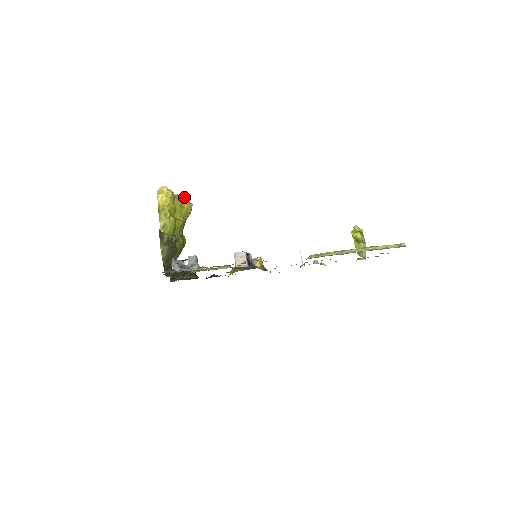
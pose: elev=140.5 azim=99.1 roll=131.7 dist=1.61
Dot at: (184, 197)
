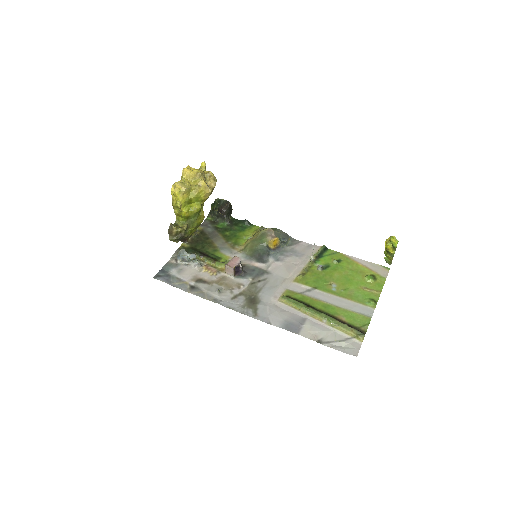
Dot at: (202, 186)
